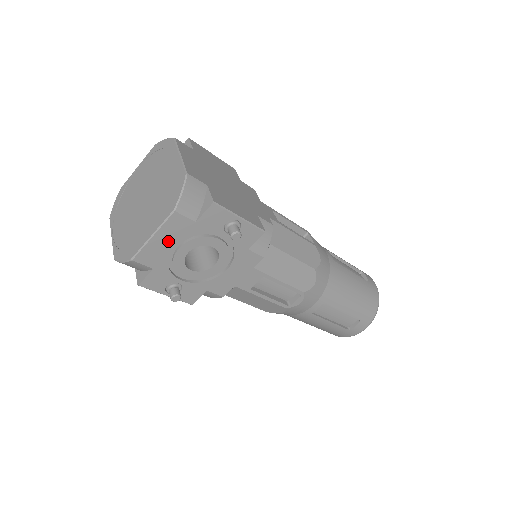
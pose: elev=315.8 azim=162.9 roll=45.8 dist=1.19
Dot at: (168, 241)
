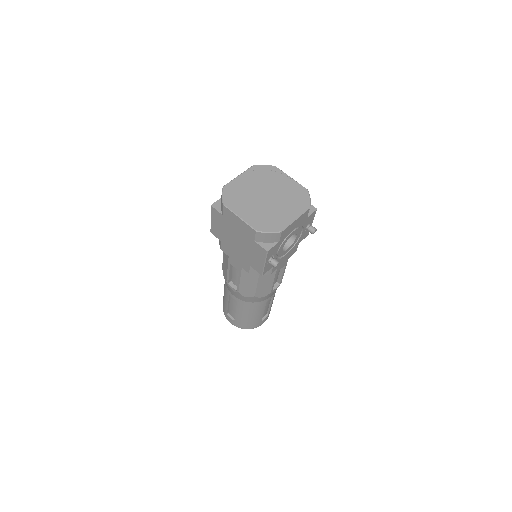
Dot at: (295, 225)
